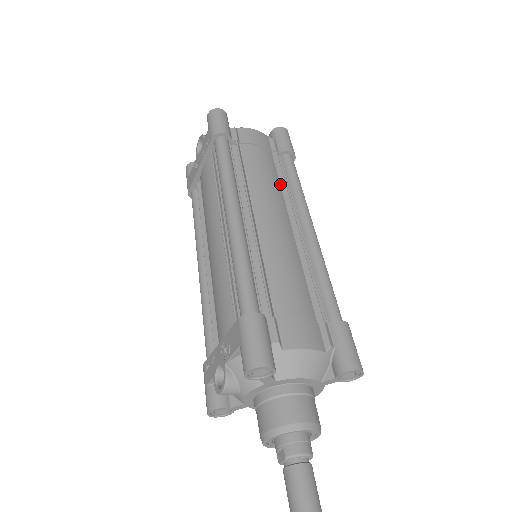
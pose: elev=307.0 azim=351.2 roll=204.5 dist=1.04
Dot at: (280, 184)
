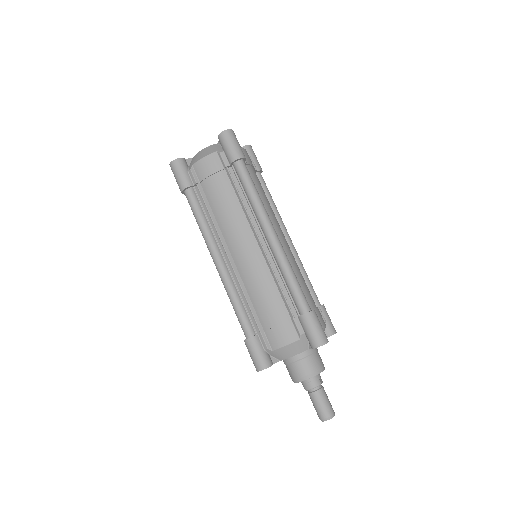
Dot at: (240, 203)
